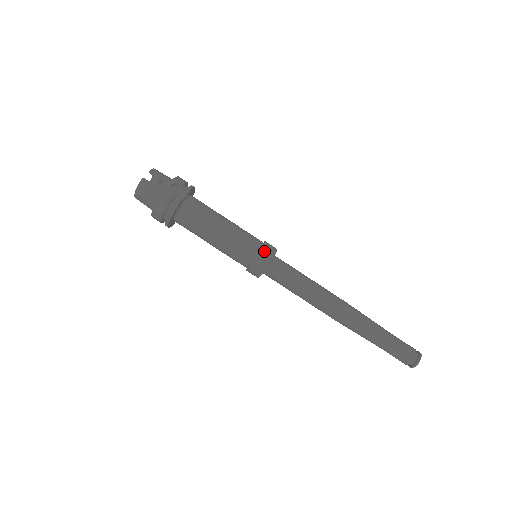
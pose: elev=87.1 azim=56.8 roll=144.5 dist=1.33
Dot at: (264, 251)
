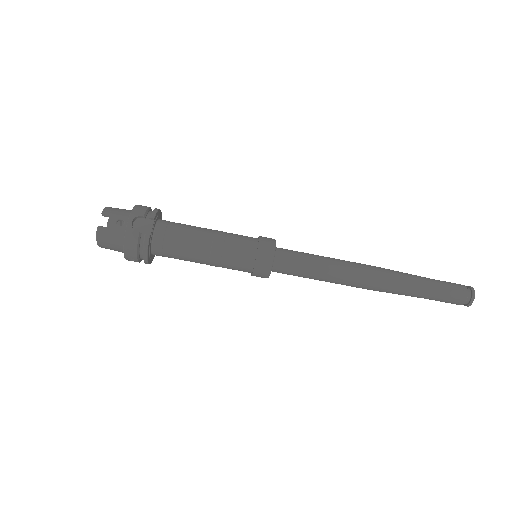
Dot at: (262, 252)
